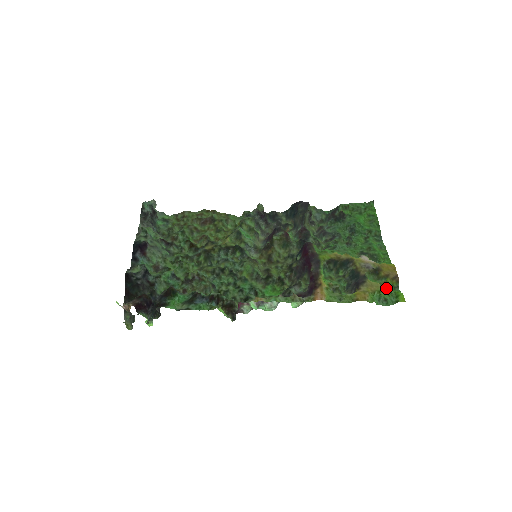
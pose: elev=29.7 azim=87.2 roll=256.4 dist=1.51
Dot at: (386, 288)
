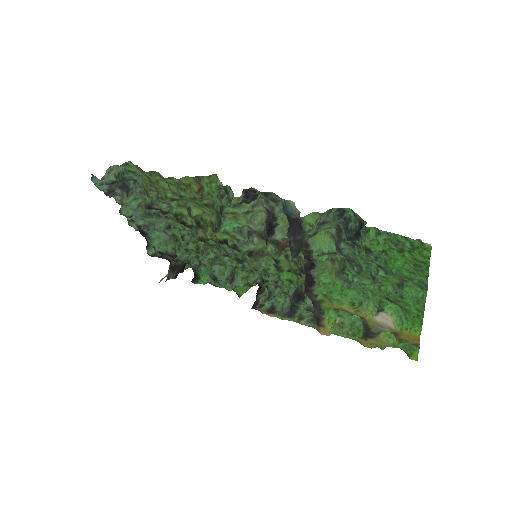
Dot at: occluded
